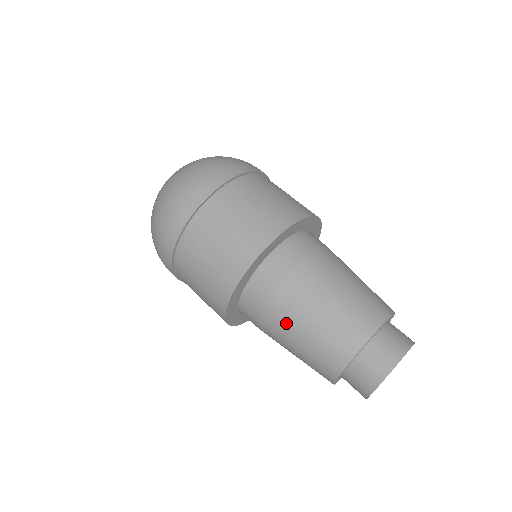
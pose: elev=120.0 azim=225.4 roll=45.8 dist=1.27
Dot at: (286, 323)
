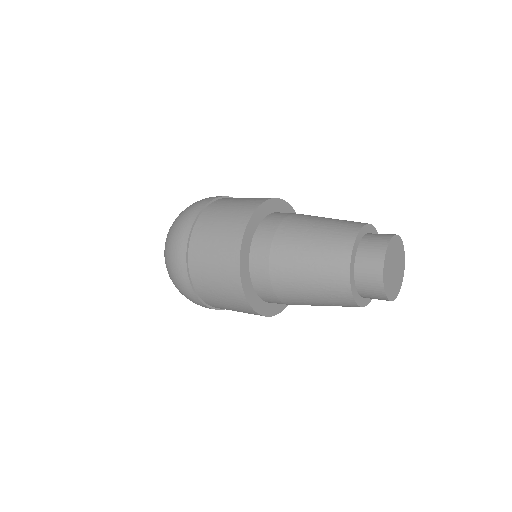
Dot at: (290, 262)
